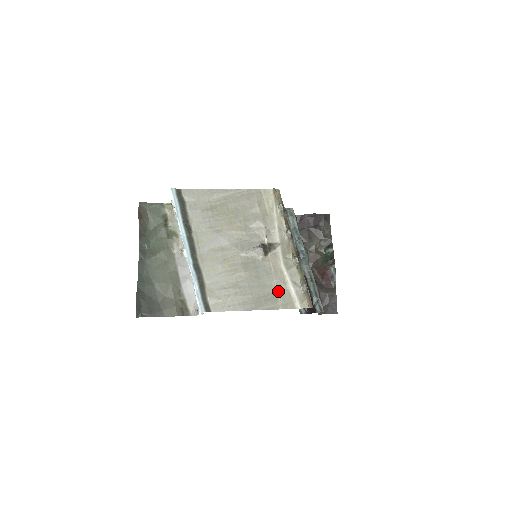
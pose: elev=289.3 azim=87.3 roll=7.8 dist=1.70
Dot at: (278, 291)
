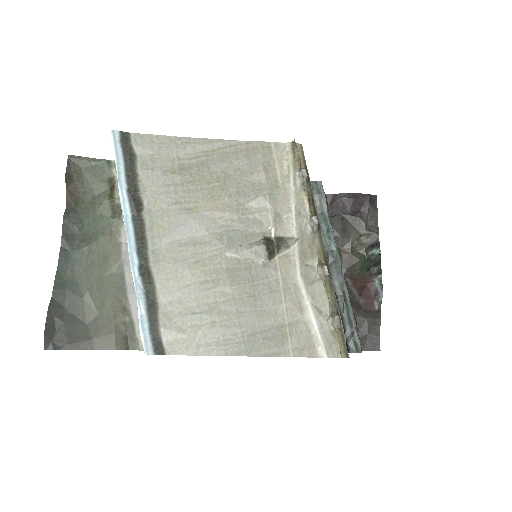
Dot at: (288, 323)
